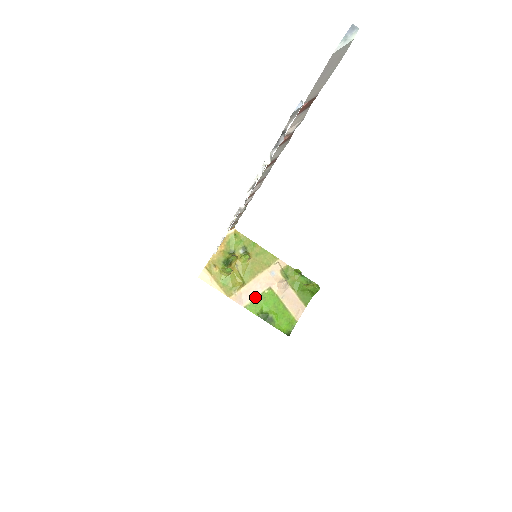
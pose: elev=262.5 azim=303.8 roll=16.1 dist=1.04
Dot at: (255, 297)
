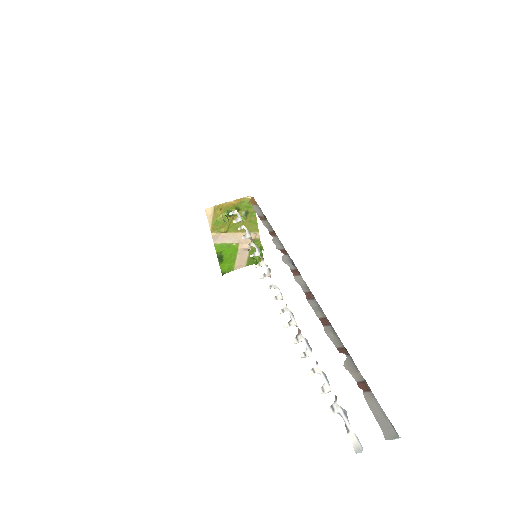
Dot at: (225, 243)
